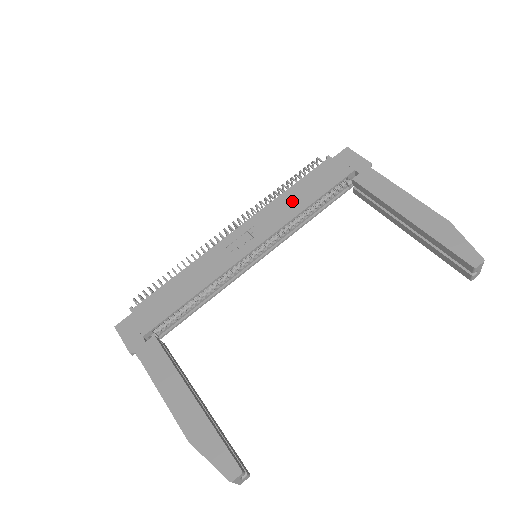
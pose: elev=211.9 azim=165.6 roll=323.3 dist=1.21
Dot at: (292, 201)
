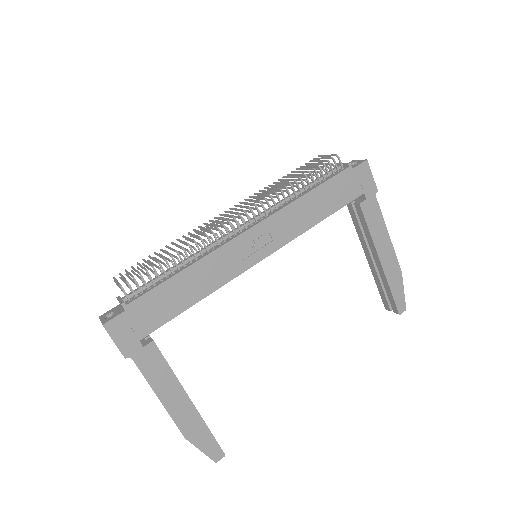
Dot at: (308, 211)
